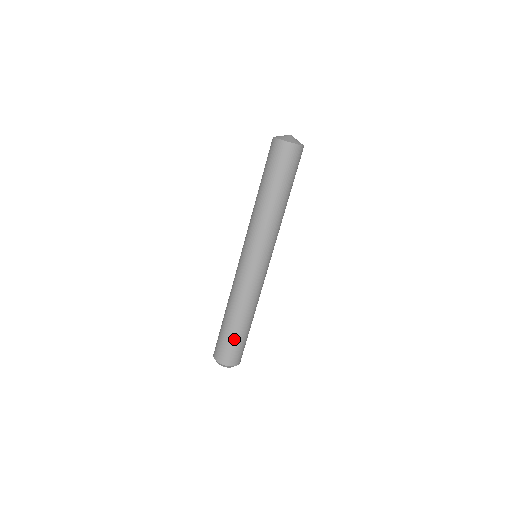
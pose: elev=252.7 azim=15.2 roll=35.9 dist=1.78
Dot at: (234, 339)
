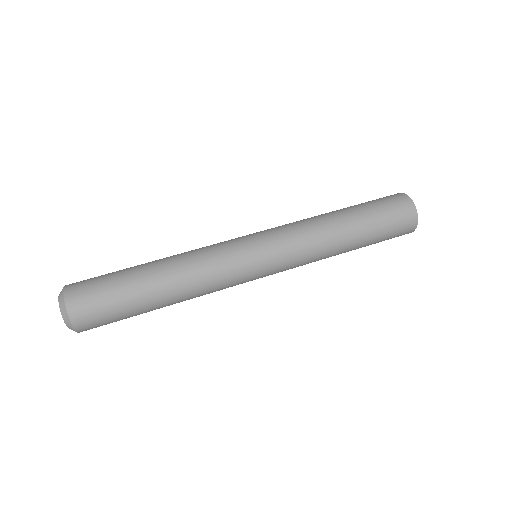
Dot at: (120, 282)
